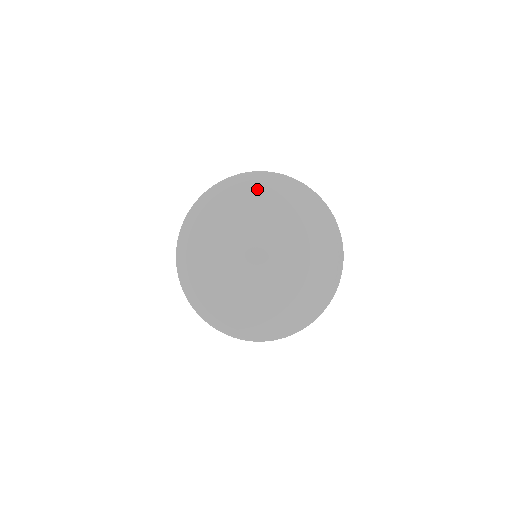
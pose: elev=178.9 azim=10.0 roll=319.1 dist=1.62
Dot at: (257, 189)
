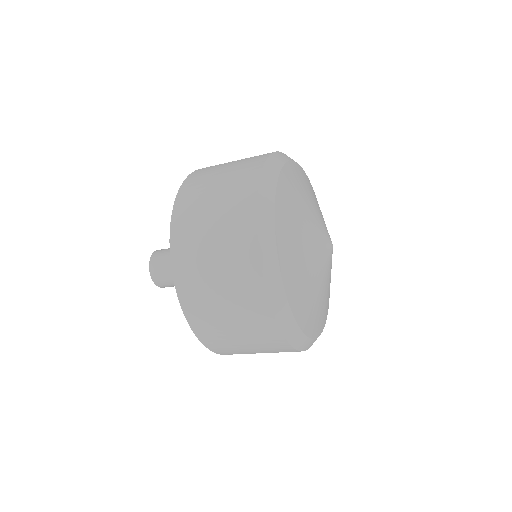
Dot at: (286, 187)
